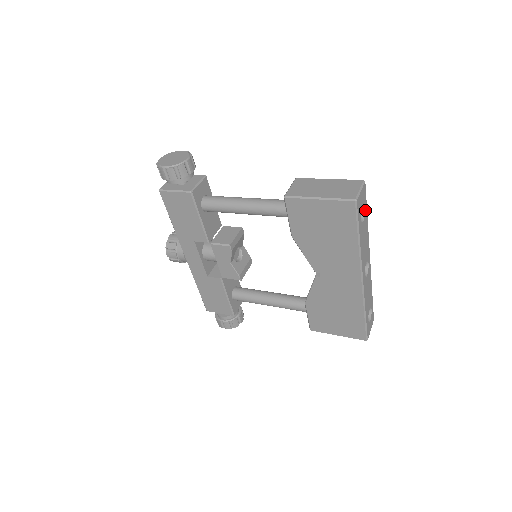
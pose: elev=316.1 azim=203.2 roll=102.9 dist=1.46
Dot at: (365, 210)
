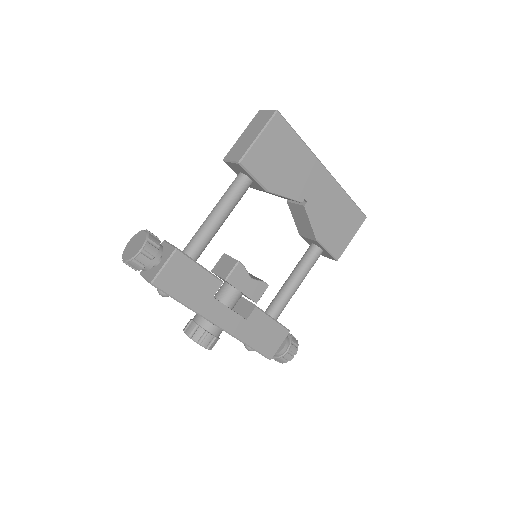
Dot at: occluded
